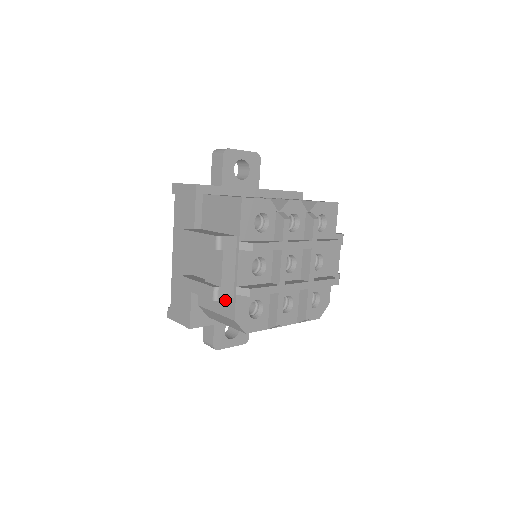
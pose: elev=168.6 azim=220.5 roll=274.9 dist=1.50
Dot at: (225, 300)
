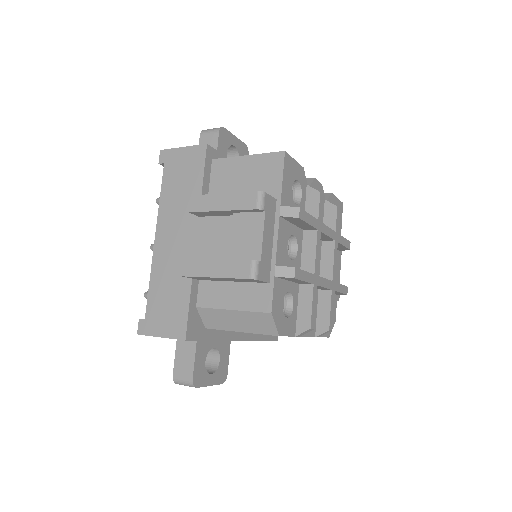
Dot at: (253, 288)
